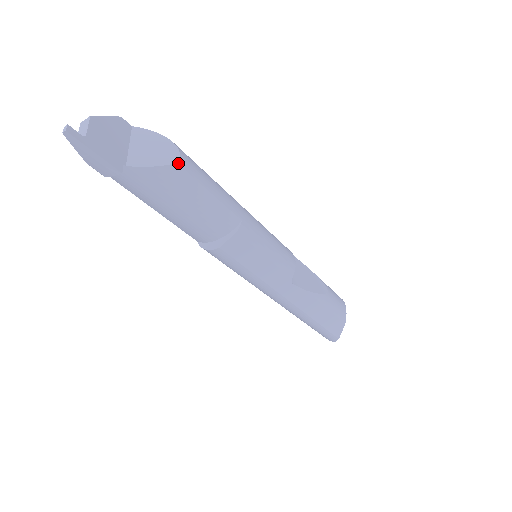
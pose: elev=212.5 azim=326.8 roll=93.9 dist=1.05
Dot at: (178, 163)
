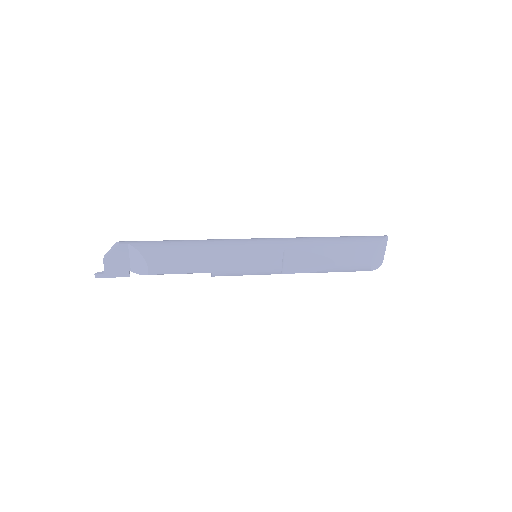
Dot at: (149, 274)
